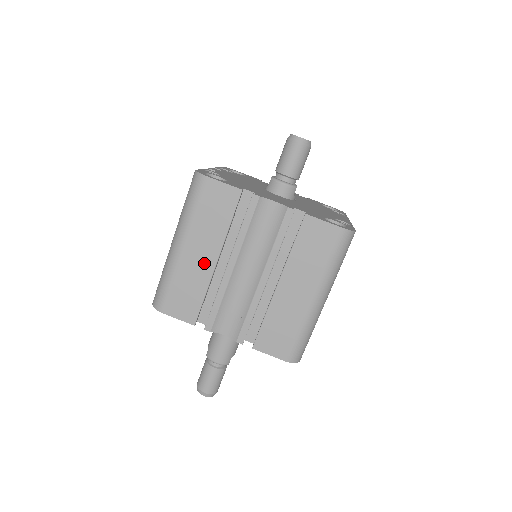
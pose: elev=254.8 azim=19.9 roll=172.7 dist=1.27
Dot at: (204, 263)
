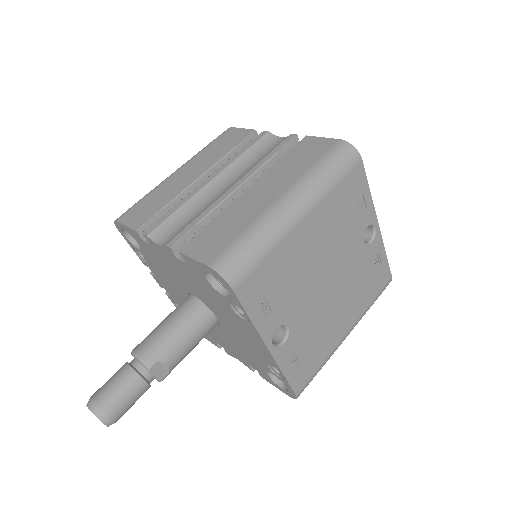
Dot at: (187, 179)
